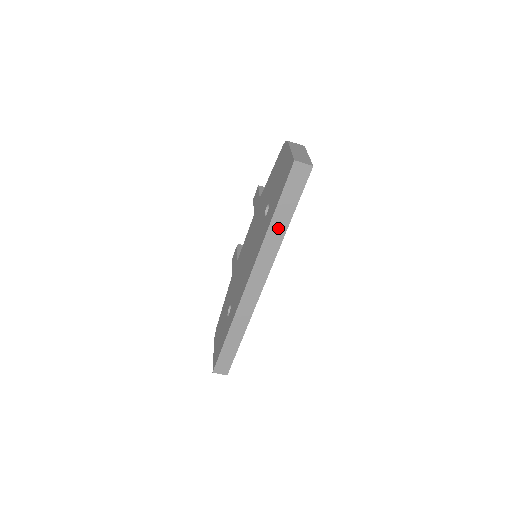
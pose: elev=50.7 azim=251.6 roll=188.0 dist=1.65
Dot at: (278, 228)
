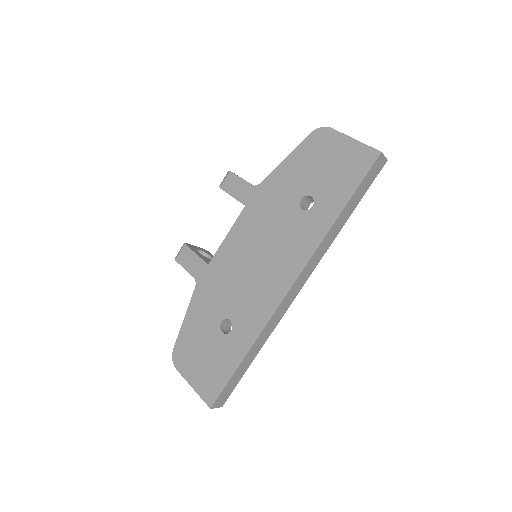
Dot at: (339, 224)
